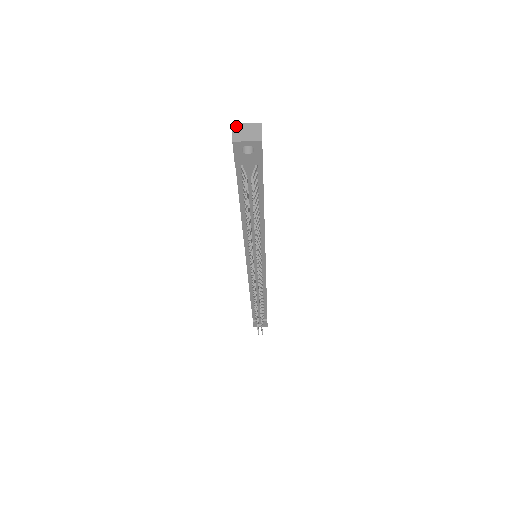
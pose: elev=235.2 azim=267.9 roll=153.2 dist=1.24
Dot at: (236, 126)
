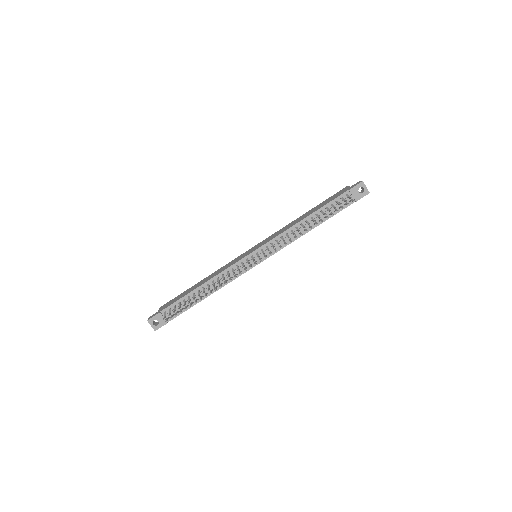
Dot at: occluded
